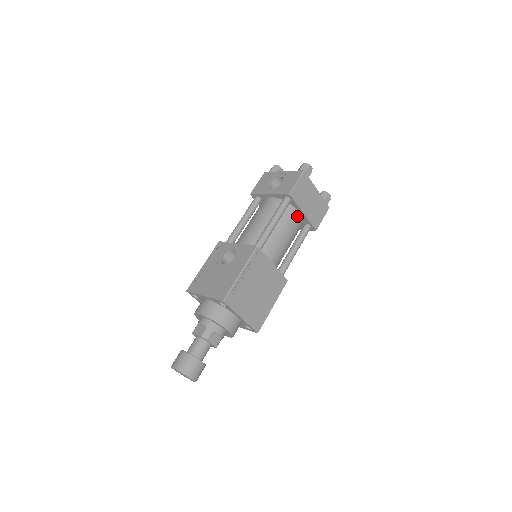
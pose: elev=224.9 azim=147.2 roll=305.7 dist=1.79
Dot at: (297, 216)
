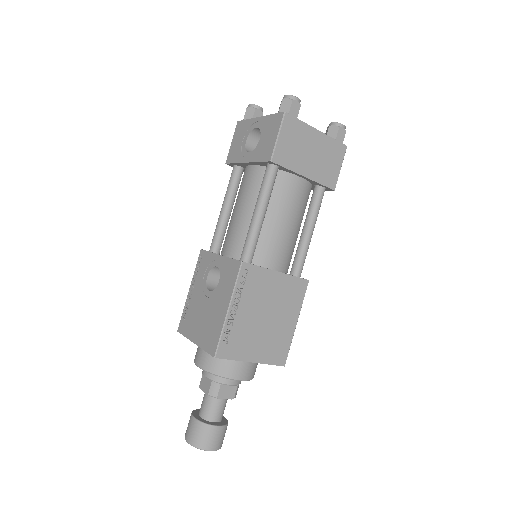
Dot at: (296, 183)
